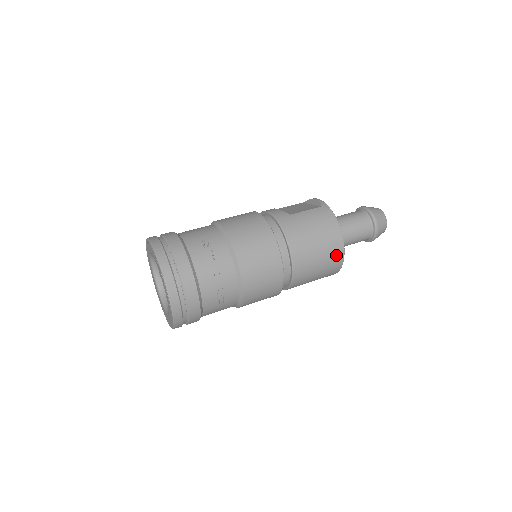
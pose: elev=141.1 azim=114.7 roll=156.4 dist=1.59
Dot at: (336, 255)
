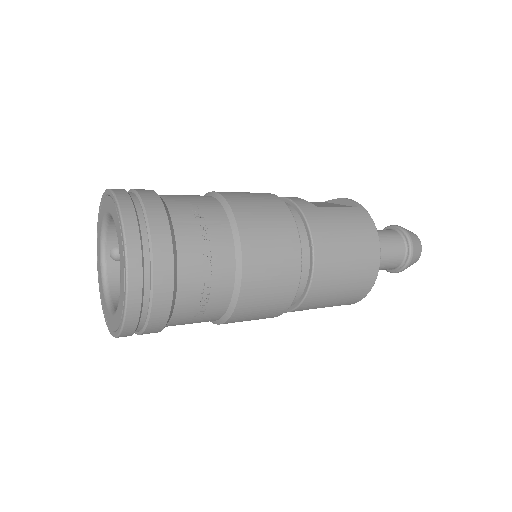
Dot at: (367, 276)
